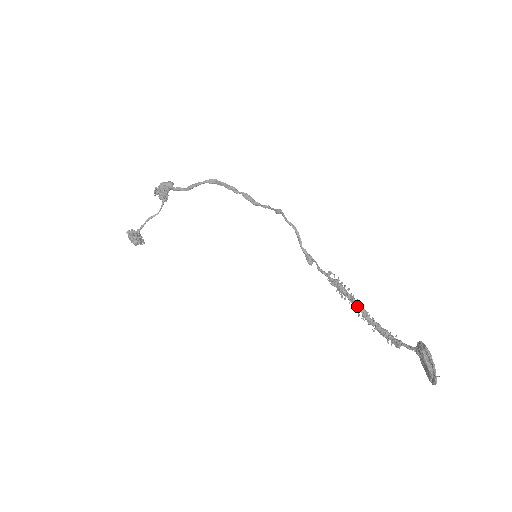
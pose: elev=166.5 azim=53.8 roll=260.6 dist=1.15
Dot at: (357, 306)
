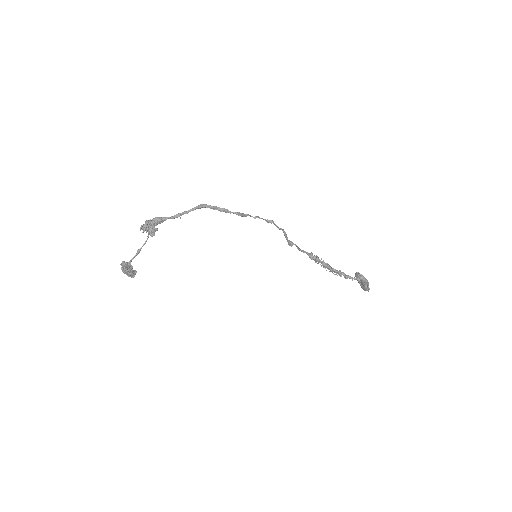
Dot at: (326, 266)
